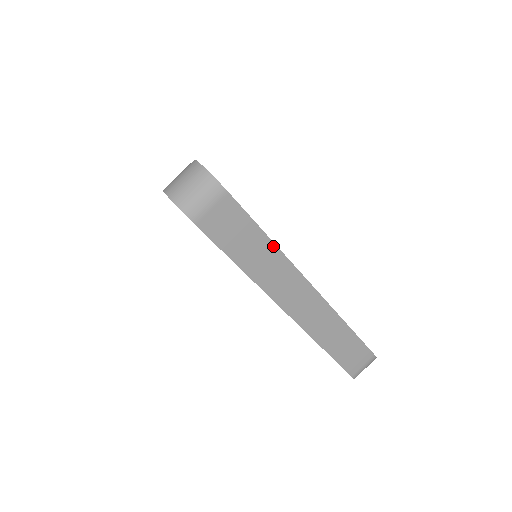
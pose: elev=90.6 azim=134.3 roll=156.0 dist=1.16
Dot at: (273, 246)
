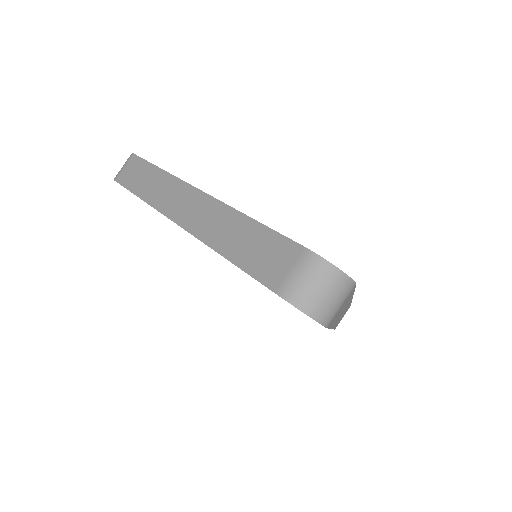
Dot at: (352, 295)
